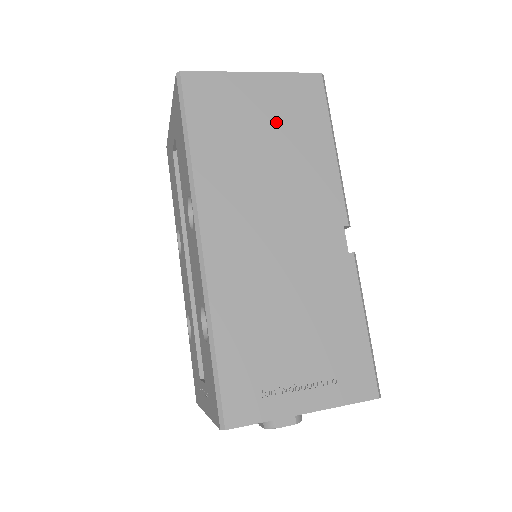
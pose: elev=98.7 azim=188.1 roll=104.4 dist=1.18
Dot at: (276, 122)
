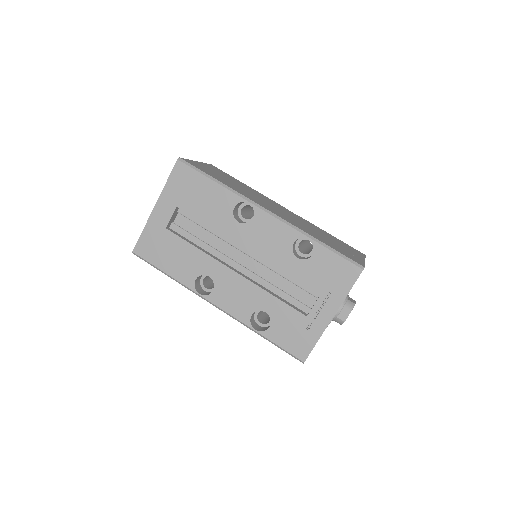
Dot at: (226, 177)
